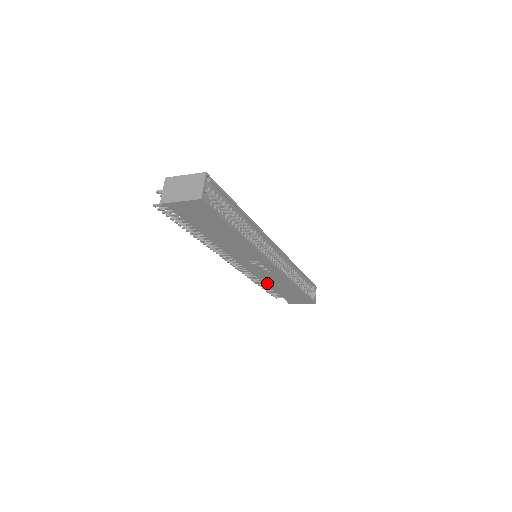
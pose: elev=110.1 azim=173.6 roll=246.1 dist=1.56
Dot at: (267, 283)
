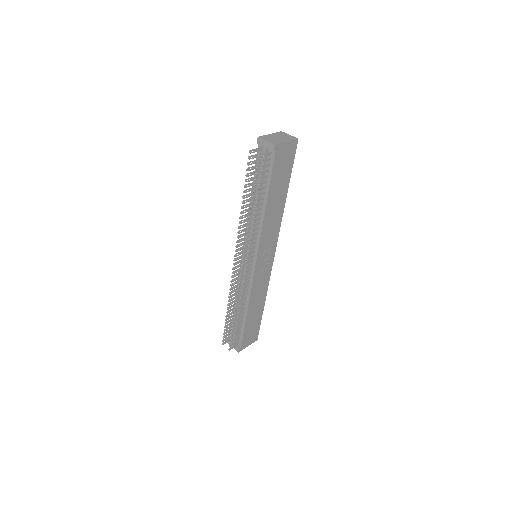
Dot at: (250, 301)
